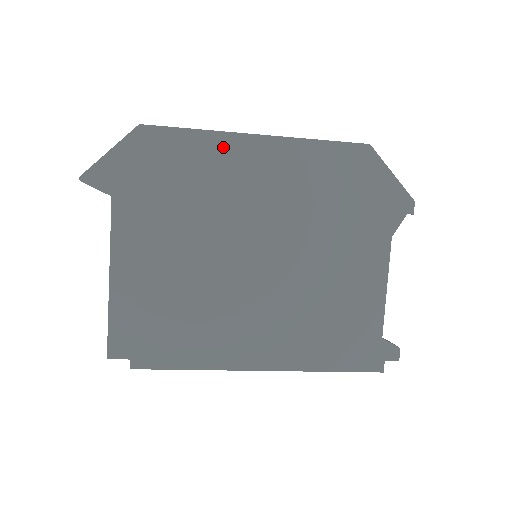
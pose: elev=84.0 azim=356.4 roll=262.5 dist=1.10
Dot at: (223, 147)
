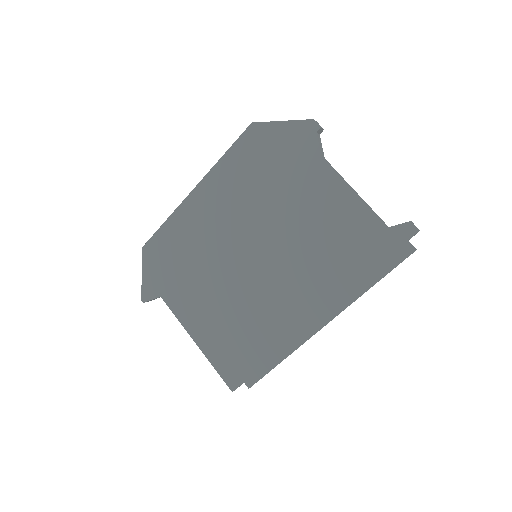
Dot at: (184, 216)
